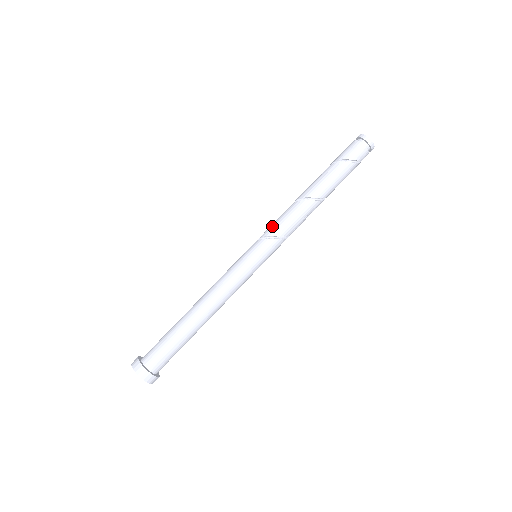
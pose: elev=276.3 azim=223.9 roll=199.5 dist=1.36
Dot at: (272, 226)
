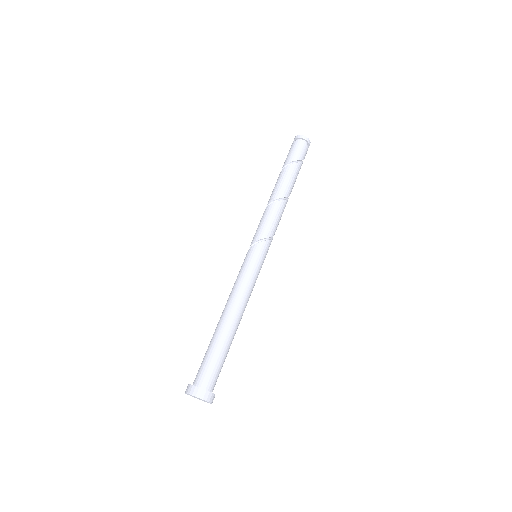
Dot at: (267, 227)
